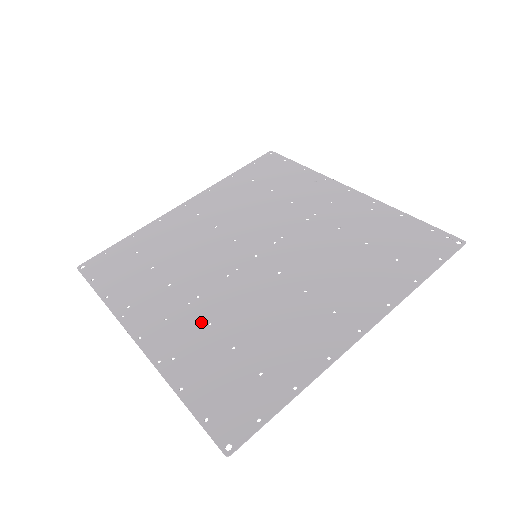
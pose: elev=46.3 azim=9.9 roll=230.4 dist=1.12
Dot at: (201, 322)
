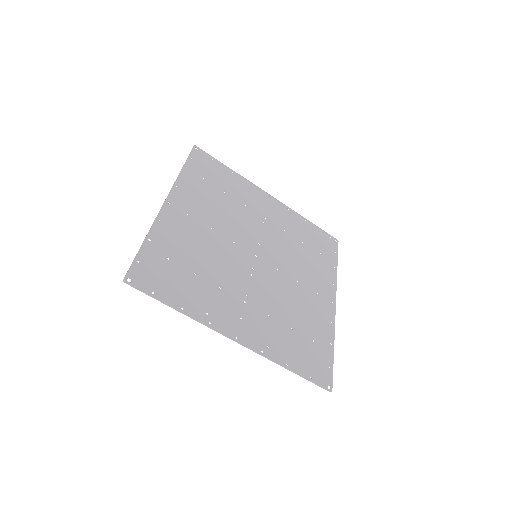
Dot at: (264, 315)
